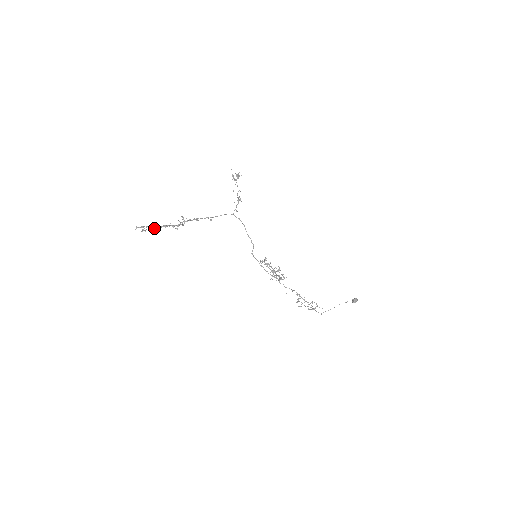
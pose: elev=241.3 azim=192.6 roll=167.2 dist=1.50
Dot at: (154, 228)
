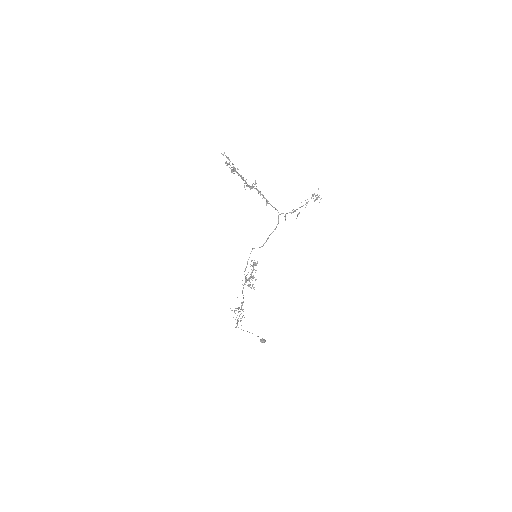
Dot at: (235, 171)
